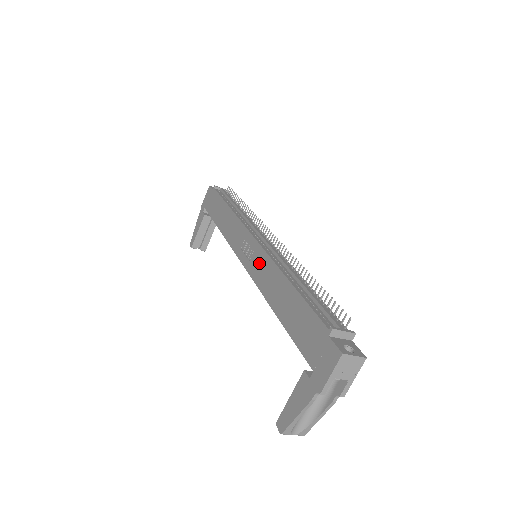
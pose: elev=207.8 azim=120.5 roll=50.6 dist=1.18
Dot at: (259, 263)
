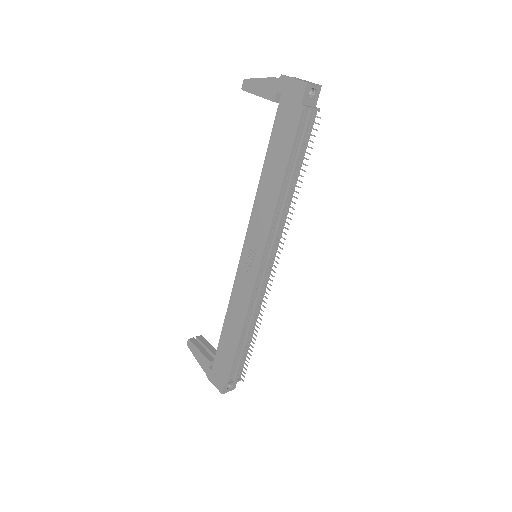
Dot at: (245, 286)
